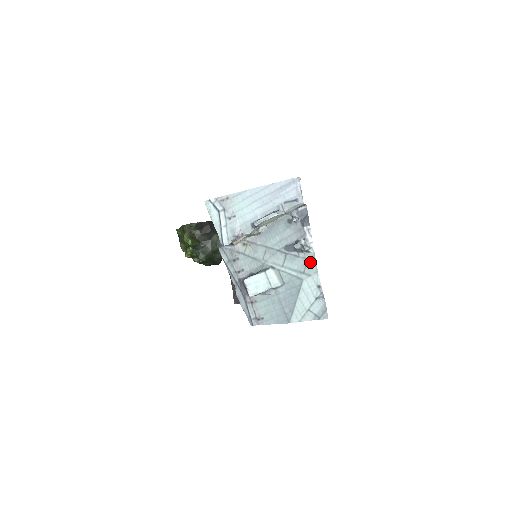
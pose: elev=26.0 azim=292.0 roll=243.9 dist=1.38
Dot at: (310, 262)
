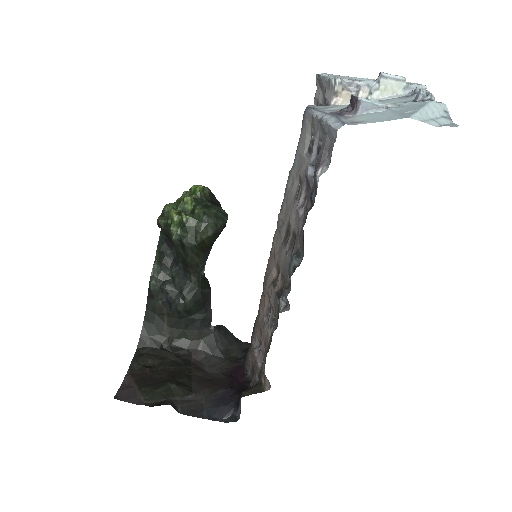
Dot at: occluded
